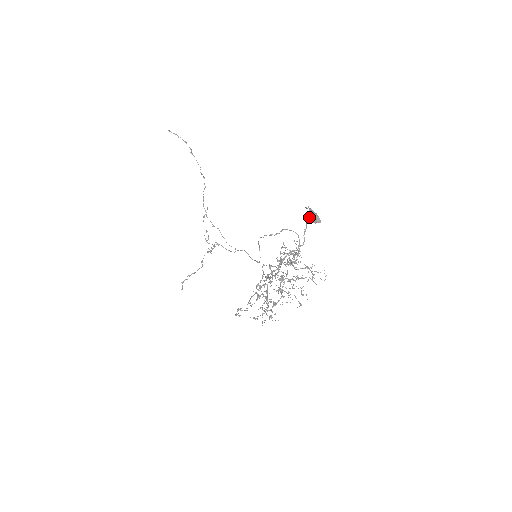
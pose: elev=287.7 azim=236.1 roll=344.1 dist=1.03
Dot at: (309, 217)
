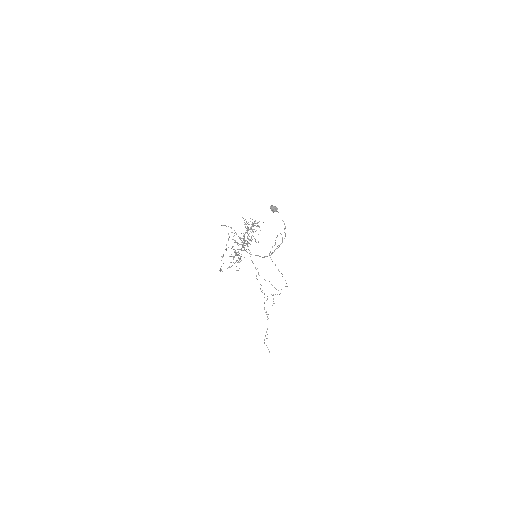
Dot at: (271, 210)
